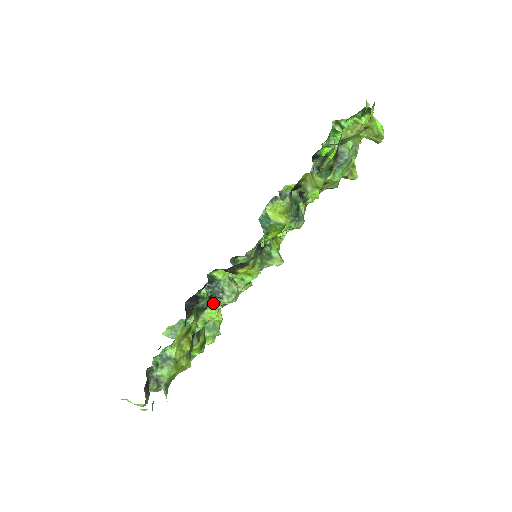
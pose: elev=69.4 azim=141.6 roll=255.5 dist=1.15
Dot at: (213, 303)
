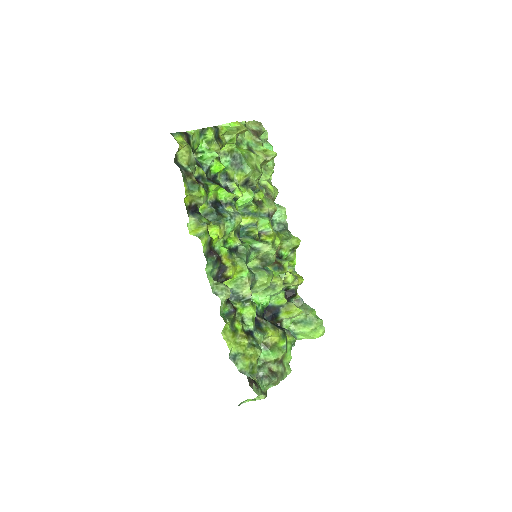
Dot at: (242, 305)
